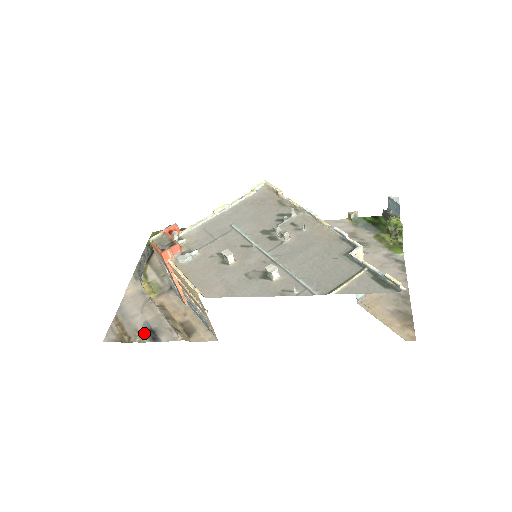
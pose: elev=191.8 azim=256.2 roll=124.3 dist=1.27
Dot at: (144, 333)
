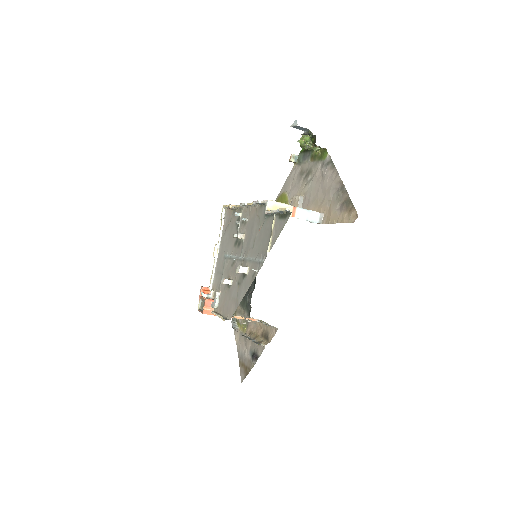
Dot at: (252, 359)
